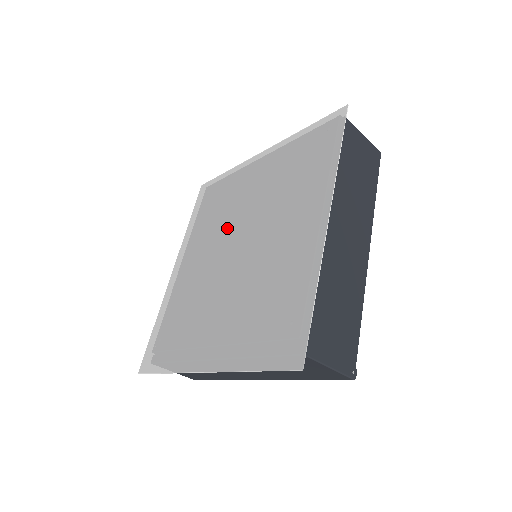
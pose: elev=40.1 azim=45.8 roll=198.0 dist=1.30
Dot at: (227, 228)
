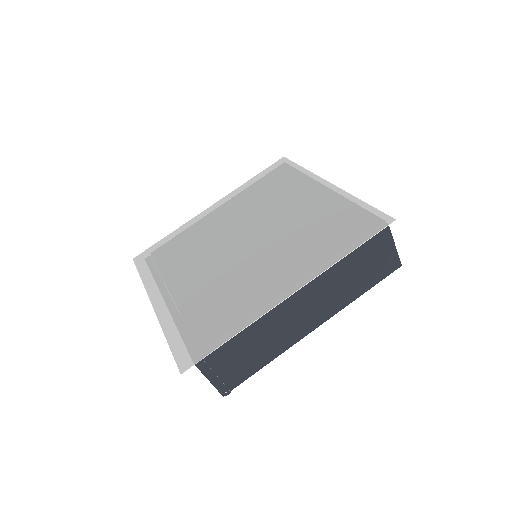
Dot at: (256, 219)
